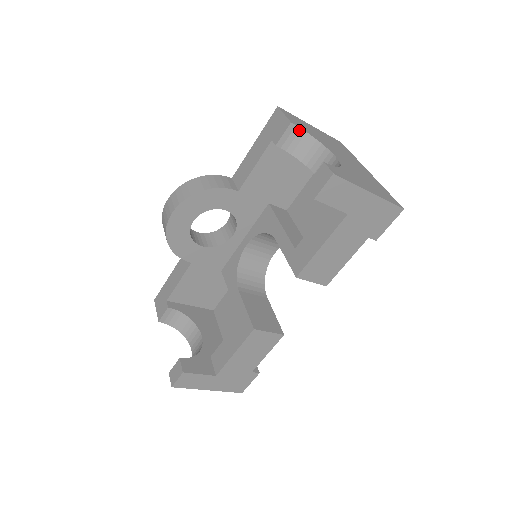
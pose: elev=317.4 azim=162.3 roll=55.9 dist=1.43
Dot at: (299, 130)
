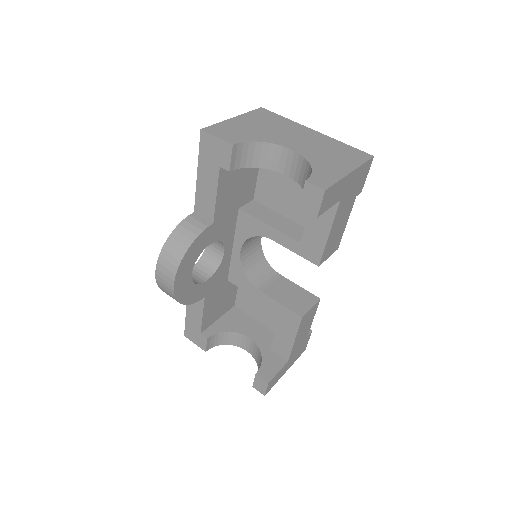
Dot at: (242, 145)
